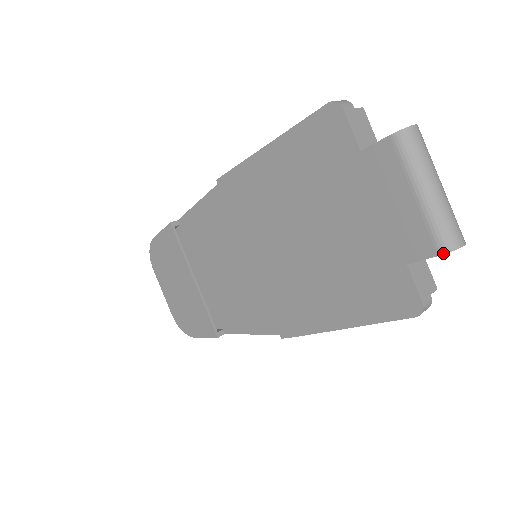
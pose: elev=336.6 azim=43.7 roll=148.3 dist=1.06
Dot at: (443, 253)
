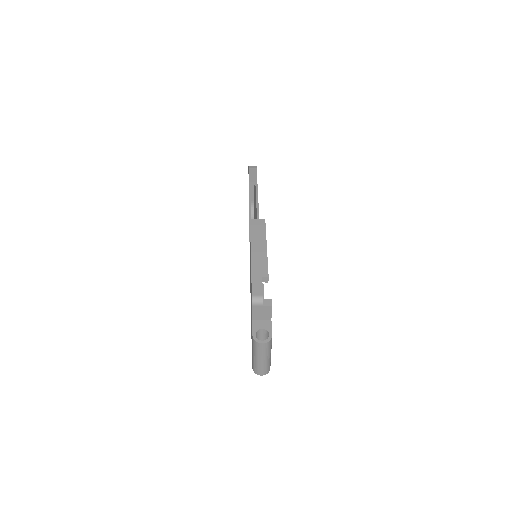
Dot at: (253, 370)
